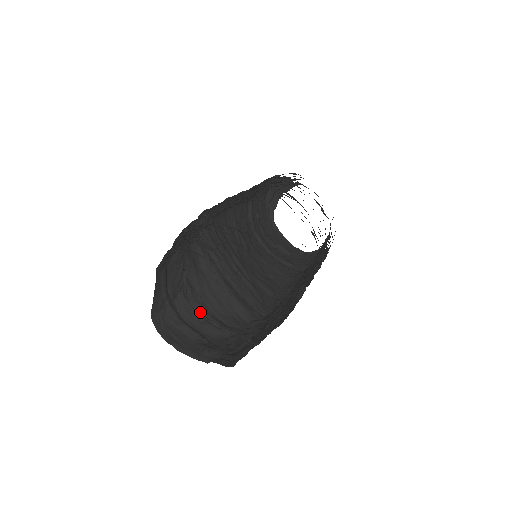
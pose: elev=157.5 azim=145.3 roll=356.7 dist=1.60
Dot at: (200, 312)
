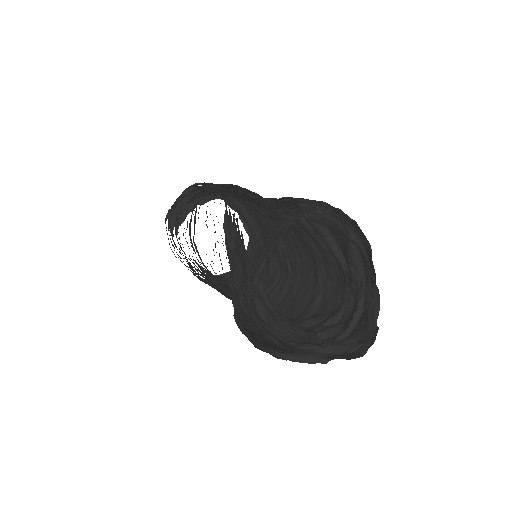
Dot at: occluded
